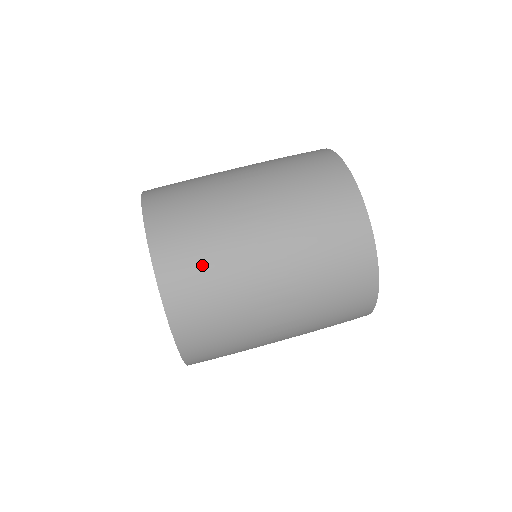
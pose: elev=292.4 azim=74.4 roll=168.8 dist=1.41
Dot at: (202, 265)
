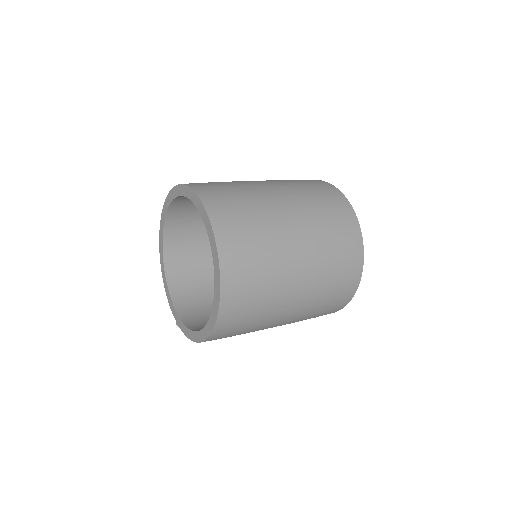
Dot at: (250, 234)
